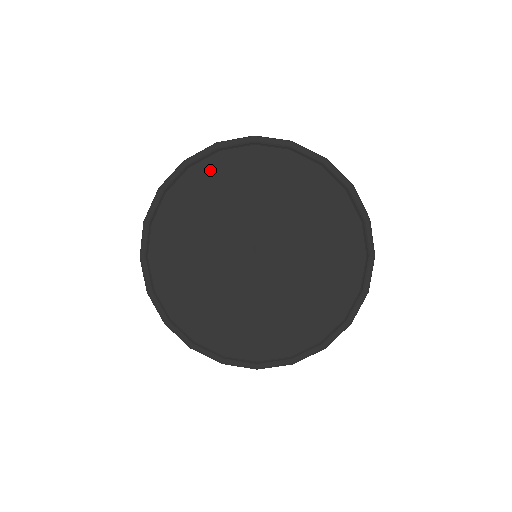
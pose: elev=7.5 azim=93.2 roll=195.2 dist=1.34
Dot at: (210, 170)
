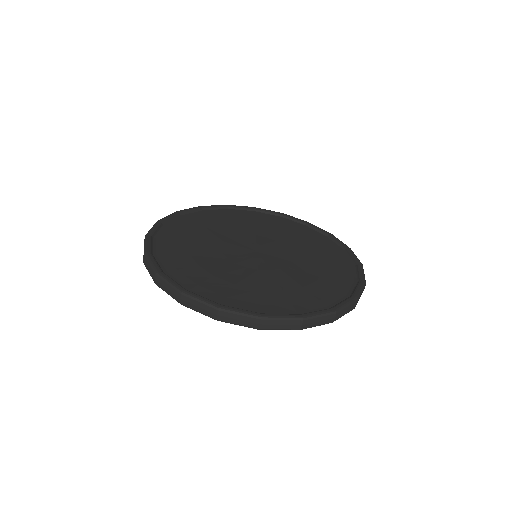
Dot at: (219, 214)
